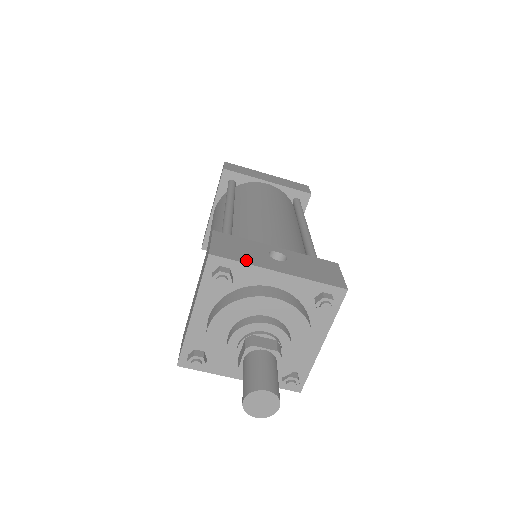
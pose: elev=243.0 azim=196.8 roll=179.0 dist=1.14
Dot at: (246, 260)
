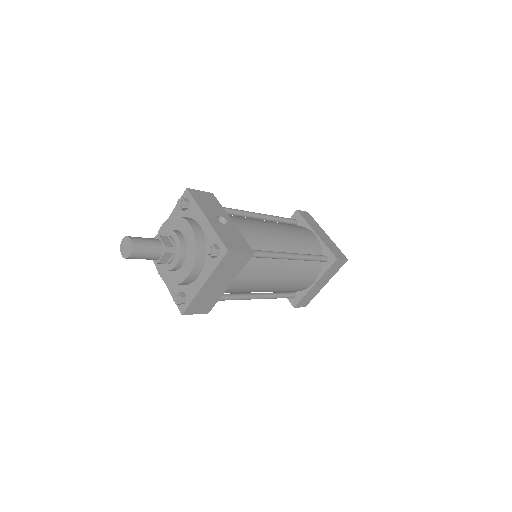
Dot at: (200, 203)
